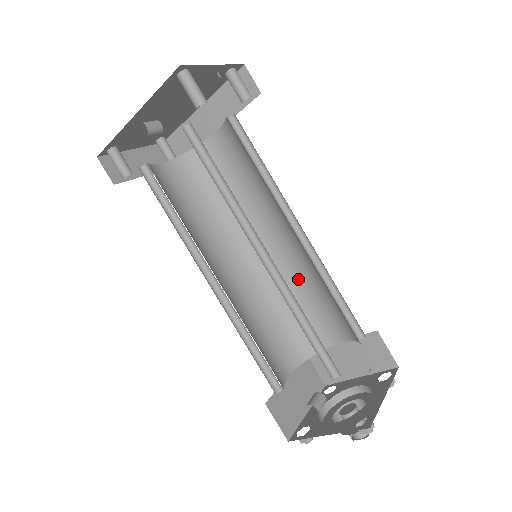
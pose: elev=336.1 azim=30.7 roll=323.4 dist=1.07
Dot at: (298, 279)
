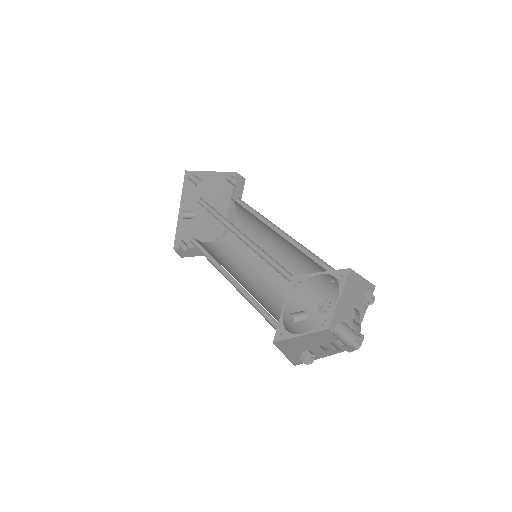
Dot at: (298, 270)
